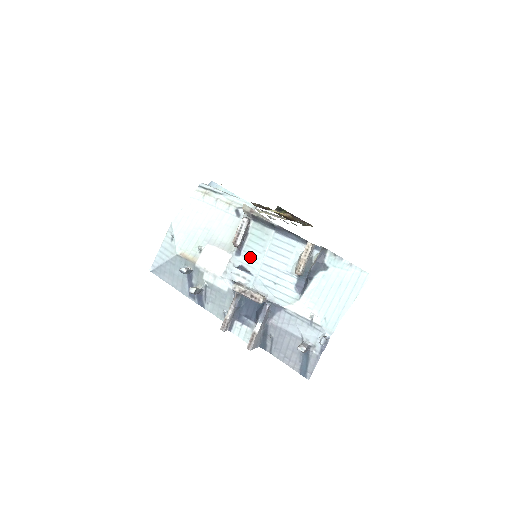
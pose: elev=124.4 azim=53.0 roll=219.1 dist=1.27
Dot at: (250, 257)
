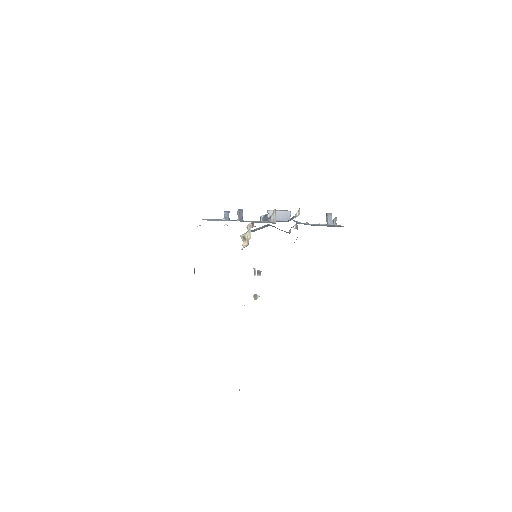
Dot at: occluded
